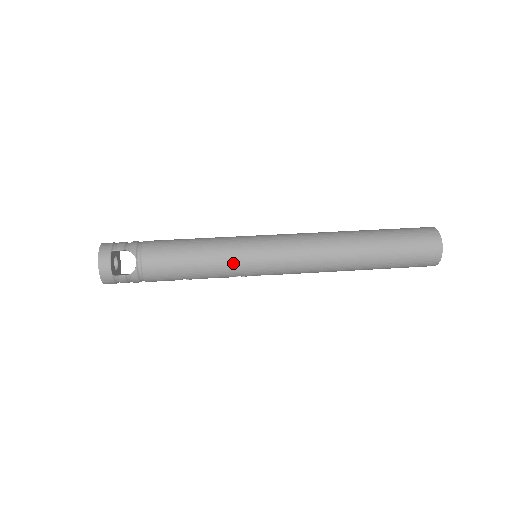
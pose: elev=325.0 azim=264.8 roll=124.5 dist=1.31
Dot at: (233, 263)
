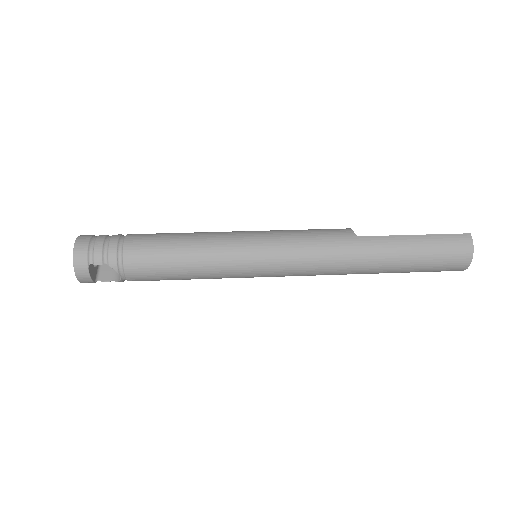
Dot at: (229, 277)
